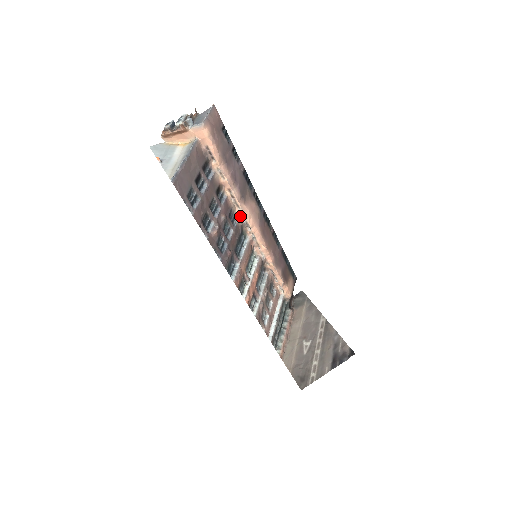
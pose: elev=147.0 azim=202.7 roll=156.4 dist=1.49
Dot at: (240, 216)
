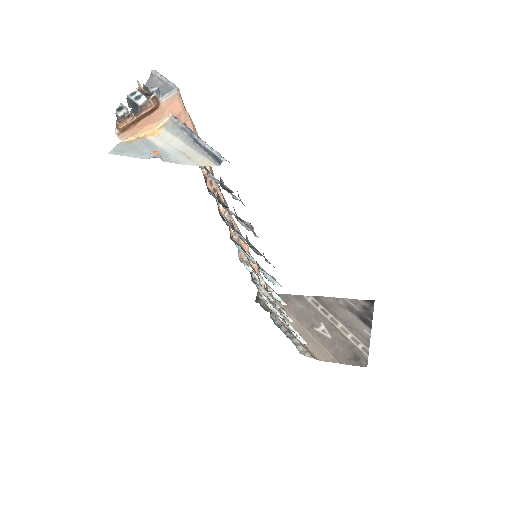
Dot at: (224, 215)
